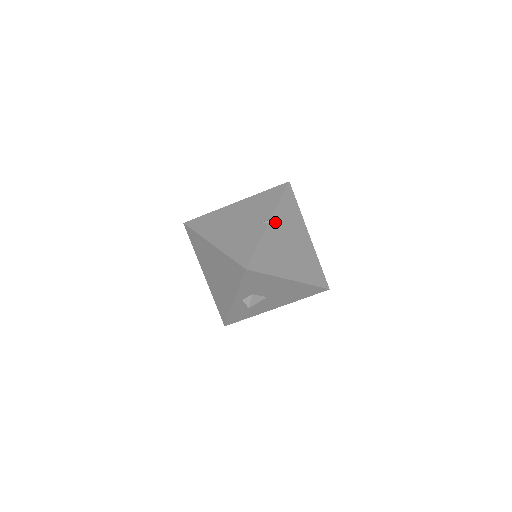
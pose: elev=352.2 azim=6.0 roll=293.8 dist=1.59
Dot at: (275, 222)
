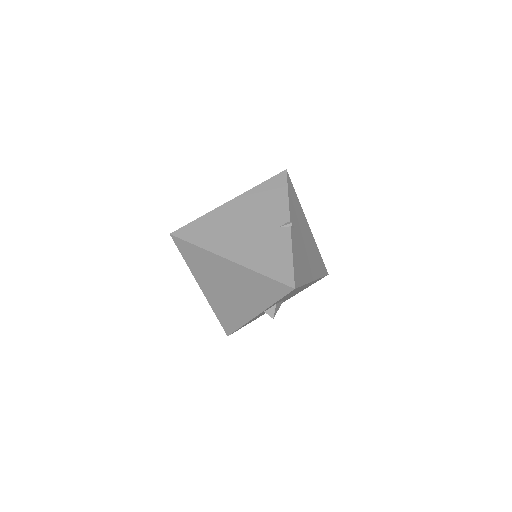
Dot at: (292, 222)
